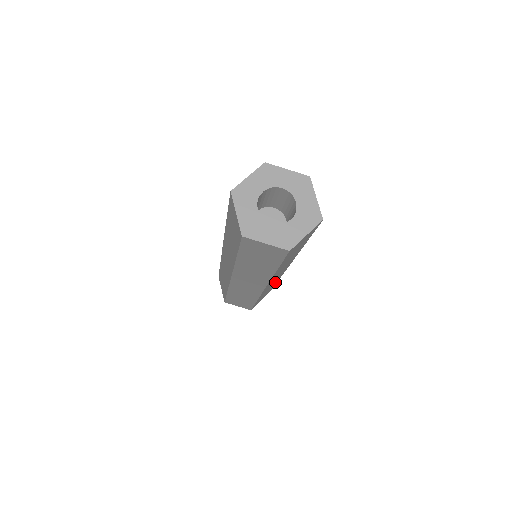
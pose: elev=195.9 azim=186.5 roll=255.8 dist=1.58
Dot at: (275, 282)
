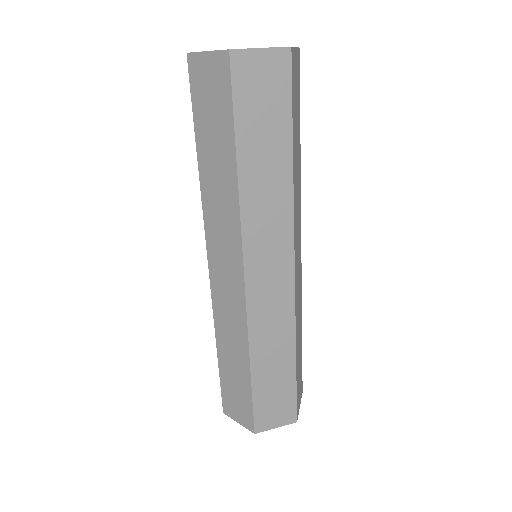
Dot at: (285, 336)
